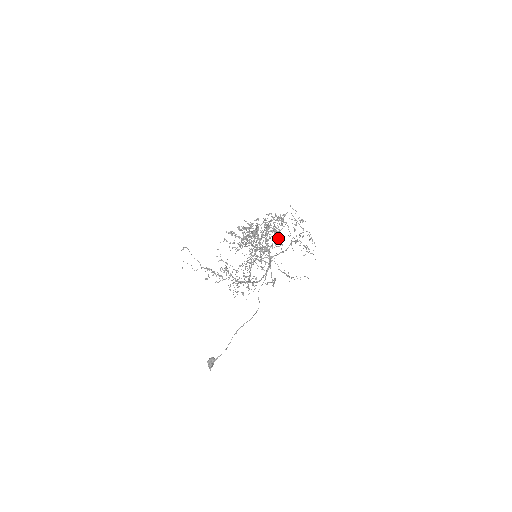
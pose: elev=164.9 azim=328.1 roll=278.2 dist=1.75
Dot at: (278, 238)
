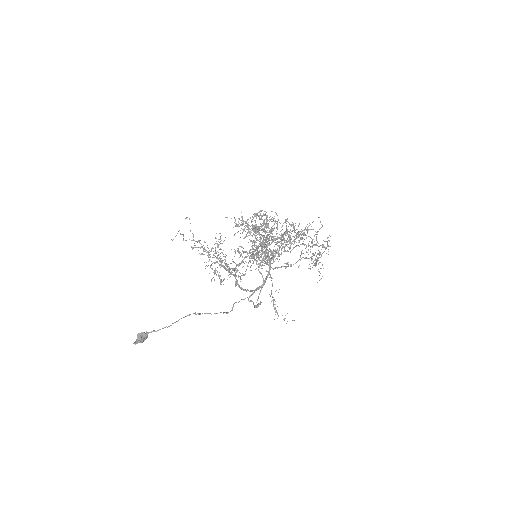
Dot at: (289, 248)
